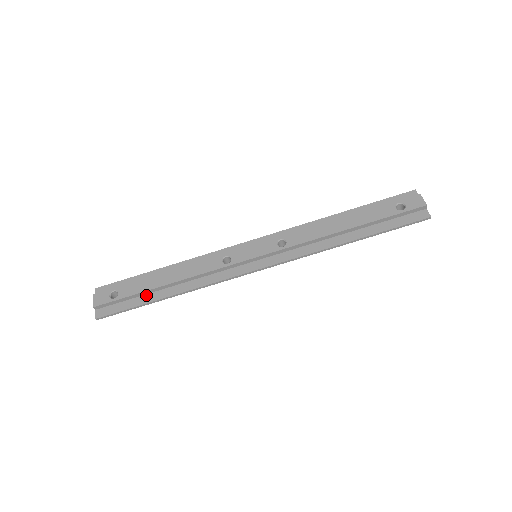
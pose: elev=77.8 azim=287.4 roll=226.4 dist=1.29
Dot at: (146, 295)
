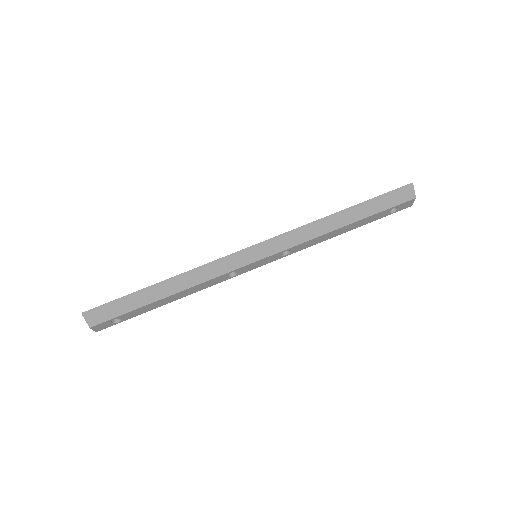
Dot at: occluded
